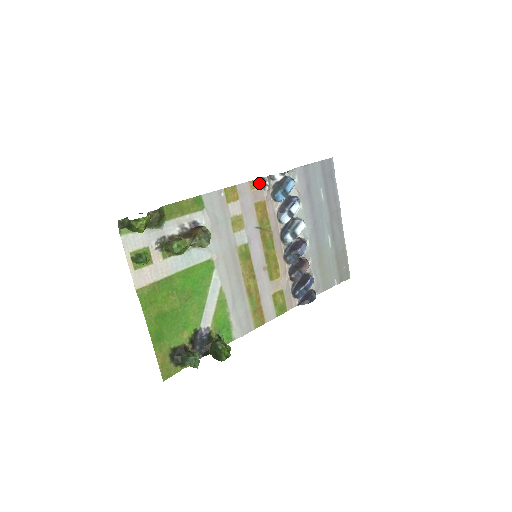
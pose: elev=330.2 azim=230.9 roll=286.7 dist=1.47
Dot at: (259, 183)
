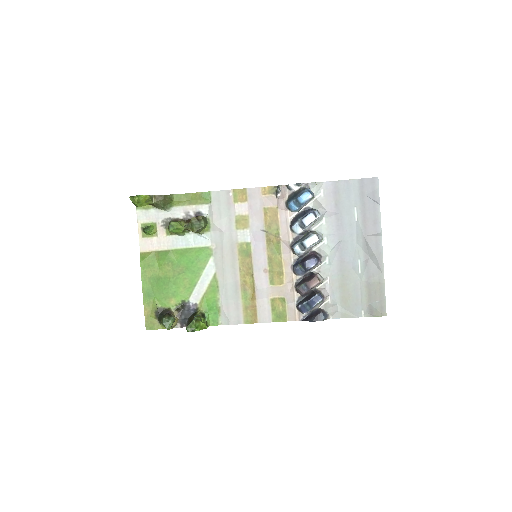
Dot at: (273, 190)
